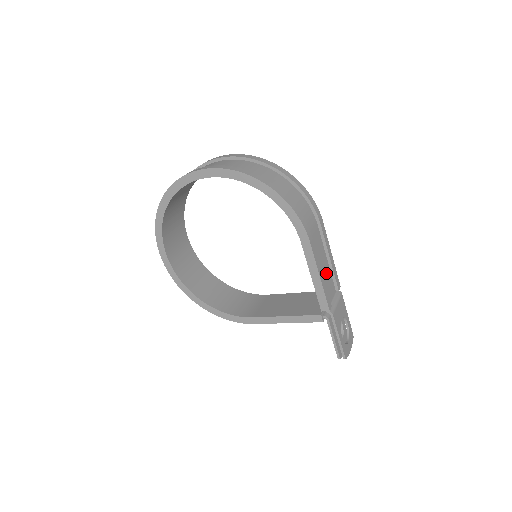
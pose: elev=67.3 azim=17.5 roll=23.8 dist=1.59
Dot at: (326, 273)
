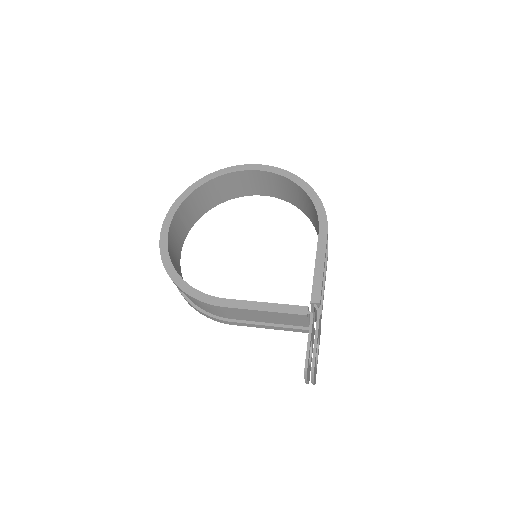
Dot at: occluded
